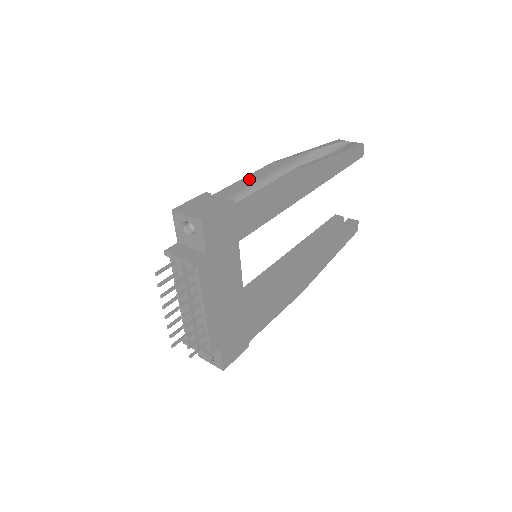
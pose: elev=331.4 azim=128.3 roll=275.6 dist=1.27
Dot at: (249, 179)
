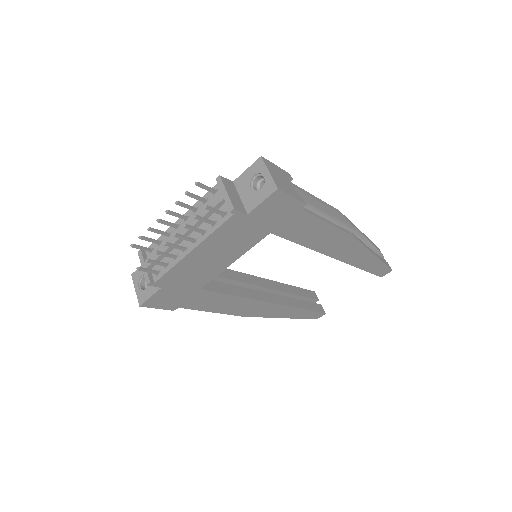
Dot at: (318, 202)
